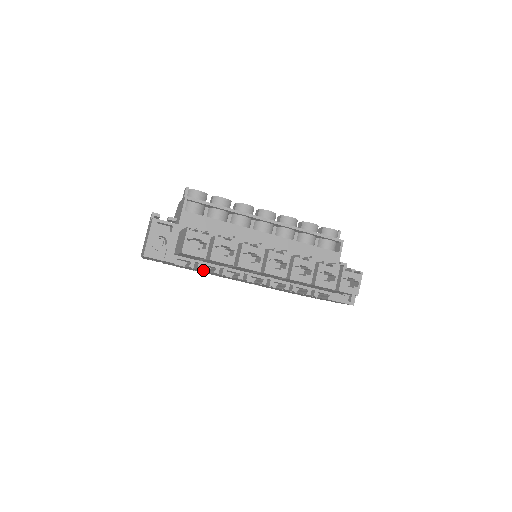
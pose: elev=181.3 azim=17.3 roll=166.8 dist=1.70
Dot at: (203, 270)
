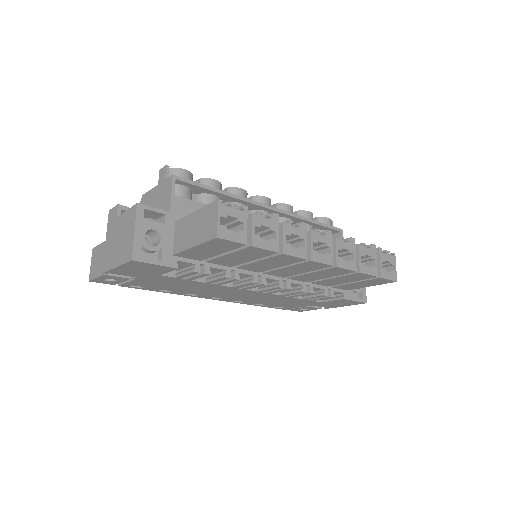
Dot at: (198, 280)
